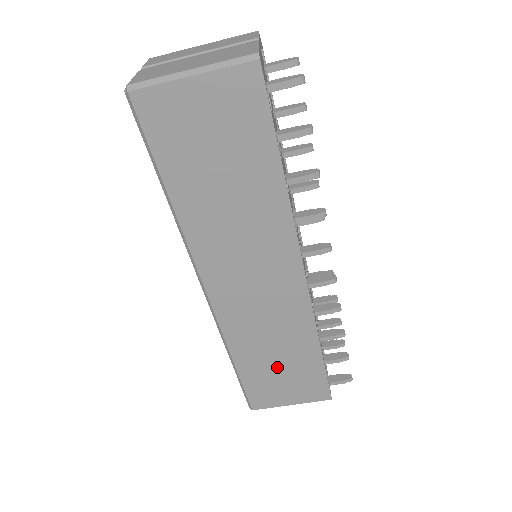
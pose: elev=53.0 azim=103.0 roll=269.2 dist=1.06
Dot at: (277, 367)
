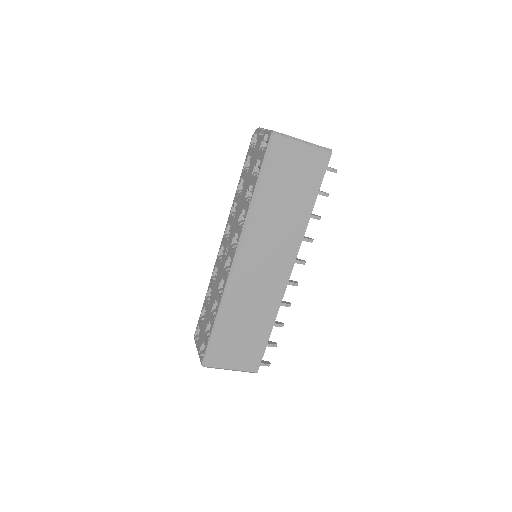
Dot at: (241, 332)
